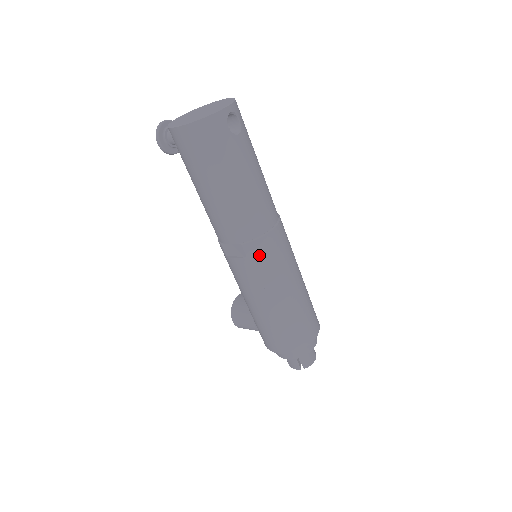
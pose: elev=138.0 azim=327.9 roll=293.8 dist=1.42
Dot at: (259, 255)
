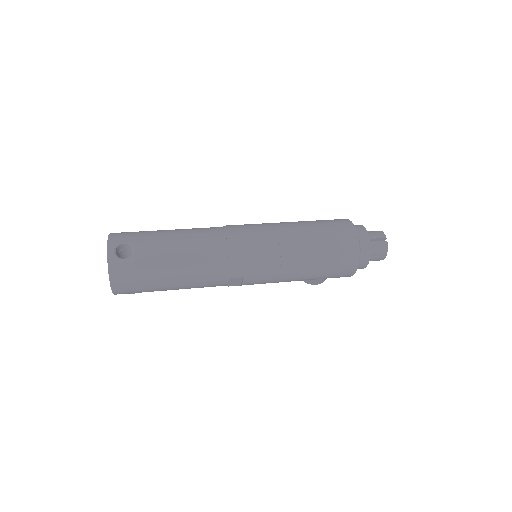
Dot at: (246, 268)
